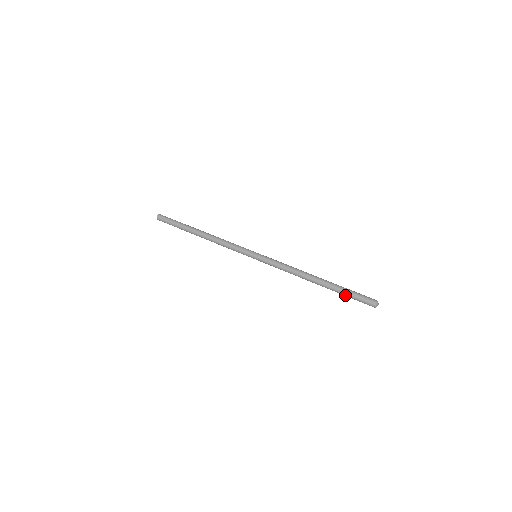
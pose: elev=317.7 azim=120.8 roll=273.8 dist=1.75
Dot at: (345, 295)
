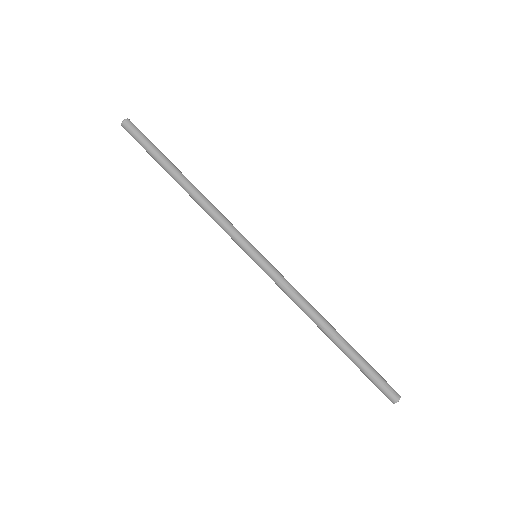
Dot at: occluded
